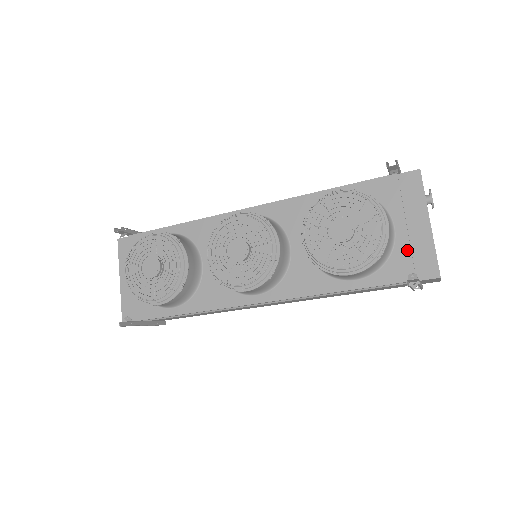
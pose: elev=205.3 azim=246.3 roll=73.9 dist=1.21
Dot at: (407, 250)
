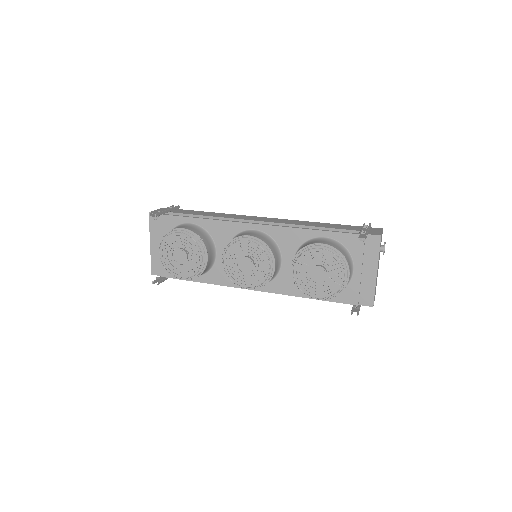
Dot at: (358, 286)
